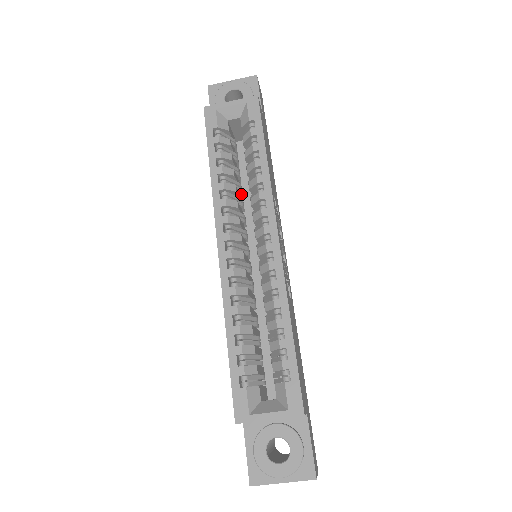
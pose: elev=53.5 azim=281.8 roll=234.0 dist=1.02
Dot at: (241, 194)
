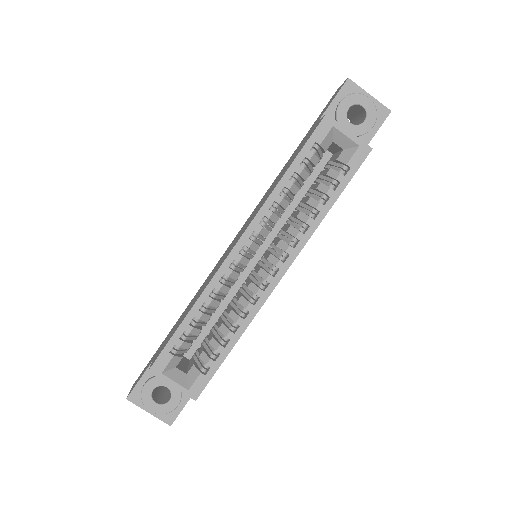
Dot at: occluded
